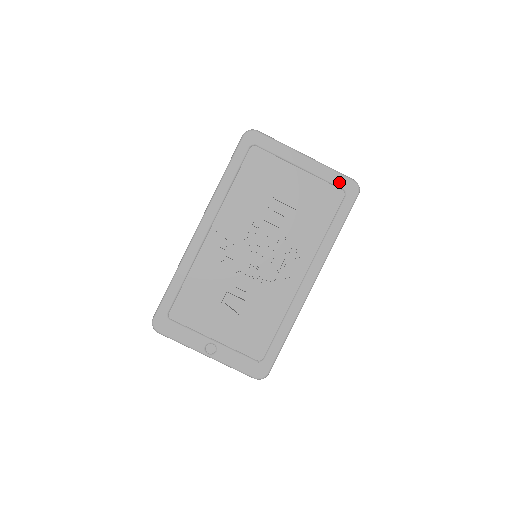
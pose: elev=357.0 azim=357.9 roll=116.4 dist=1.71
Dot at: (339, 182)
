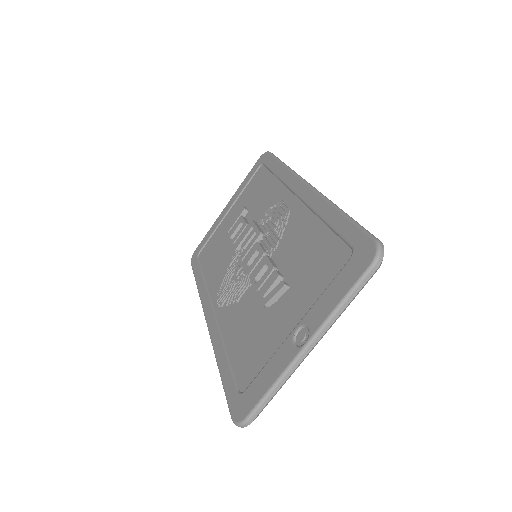
Dot at: (253, 172)
